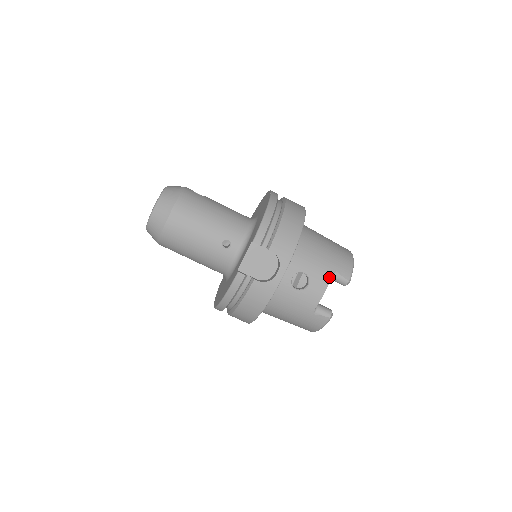
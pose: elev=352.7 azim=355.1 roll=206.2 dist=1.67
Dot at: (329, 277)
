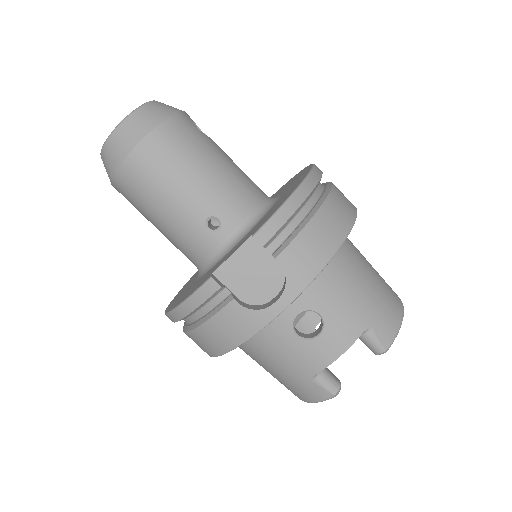
Dot at: (357, 334)
